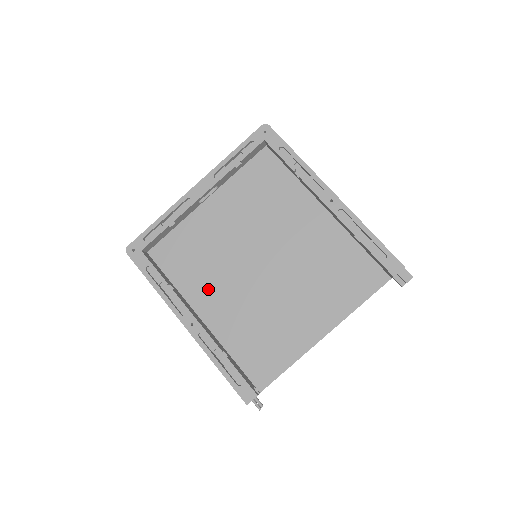
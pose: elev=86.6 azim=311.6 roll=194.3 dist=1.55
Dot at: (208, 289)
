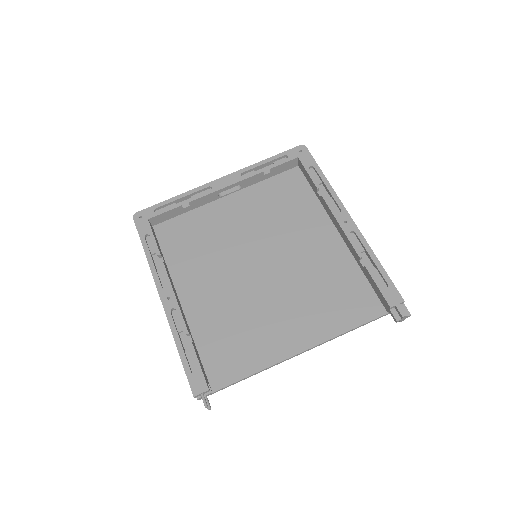
Dot at: (198, 274)
